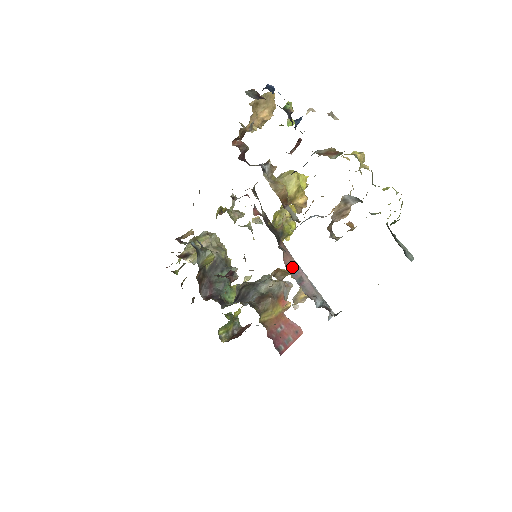
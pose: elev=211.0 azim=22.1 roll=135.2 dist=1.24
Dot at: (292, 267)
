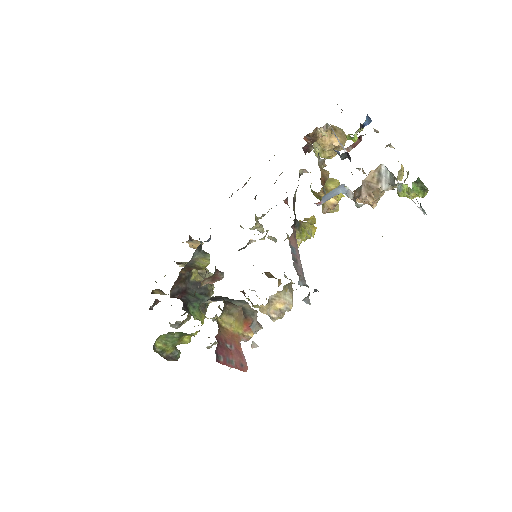
Dot at: (293, 248)
